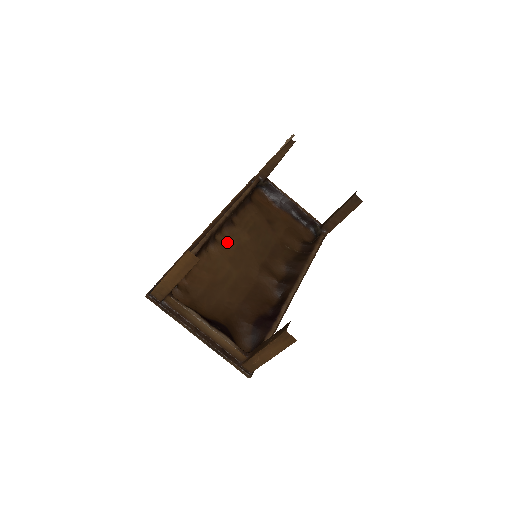
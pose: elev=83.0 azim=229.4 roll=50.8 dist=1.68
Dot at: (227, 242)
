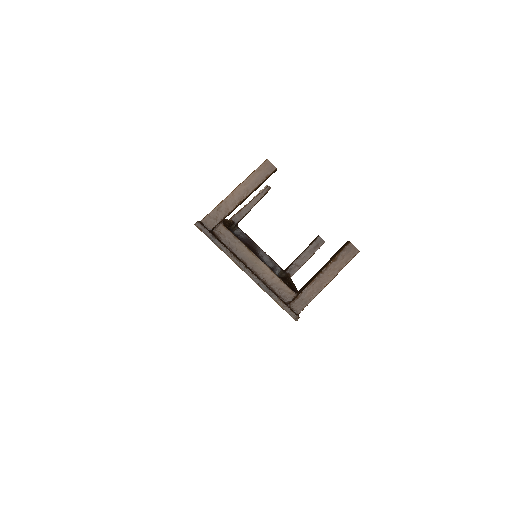
Dot at: occluded
